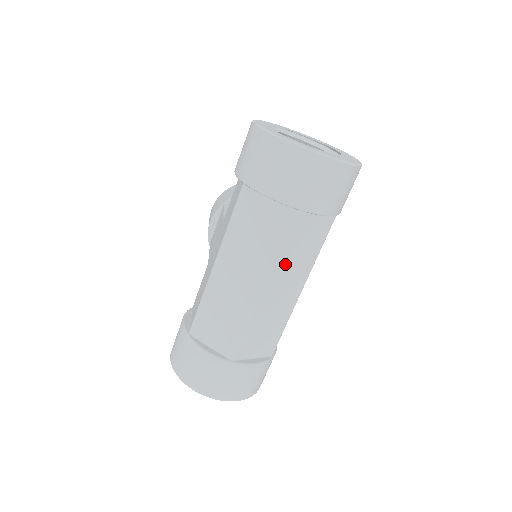
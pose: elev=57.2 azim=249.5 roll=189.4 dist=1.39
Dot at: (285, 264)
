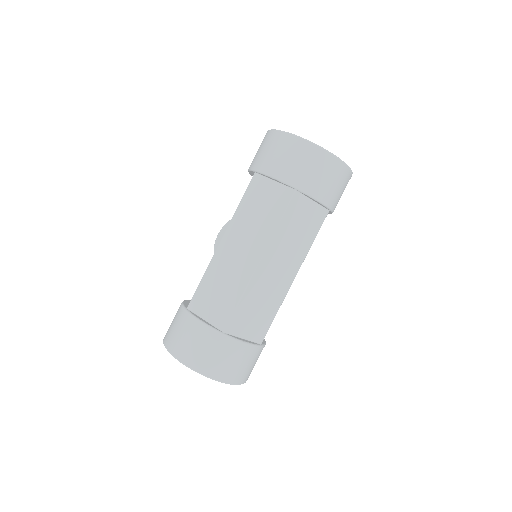
Dot at: (283, 242)
